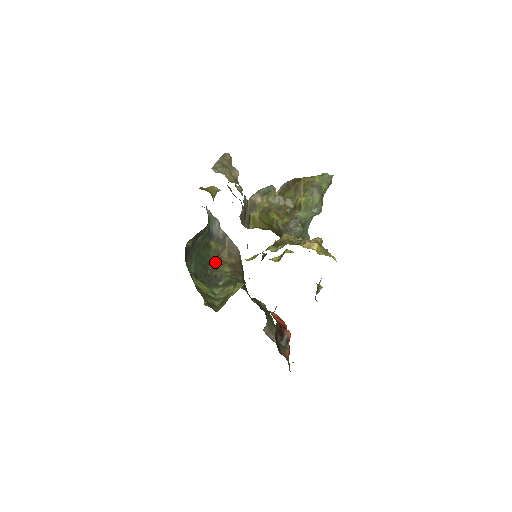
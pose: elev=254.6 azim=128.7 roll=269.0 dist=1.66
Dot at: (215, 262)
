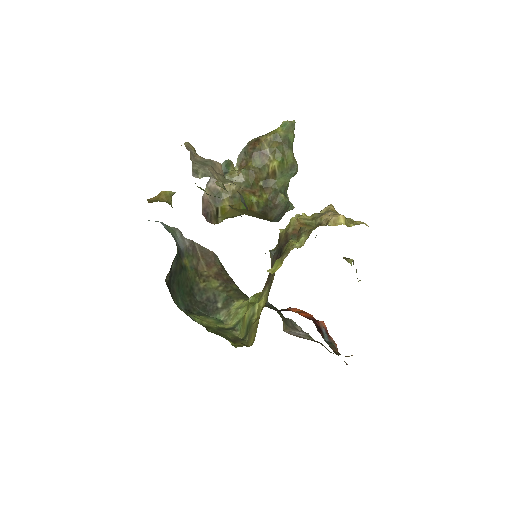
Dot at: (198, 282)
